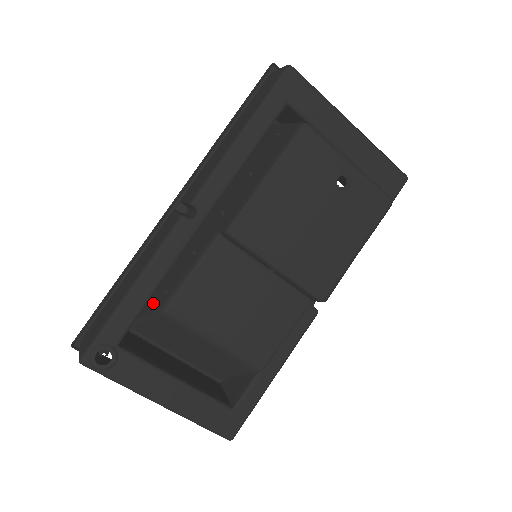
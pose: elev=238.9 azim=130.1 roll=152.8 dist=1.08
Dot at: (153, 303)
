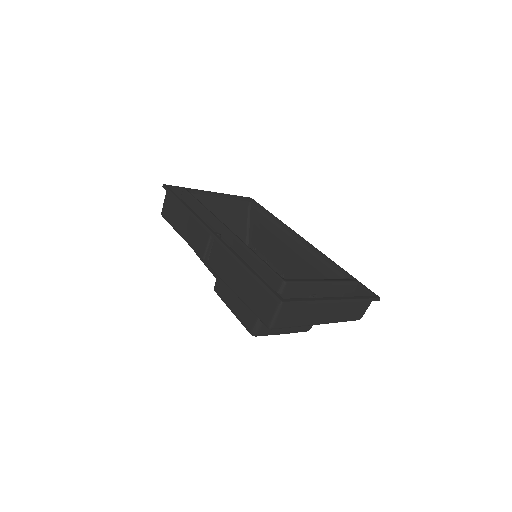
Dot at: occluded
